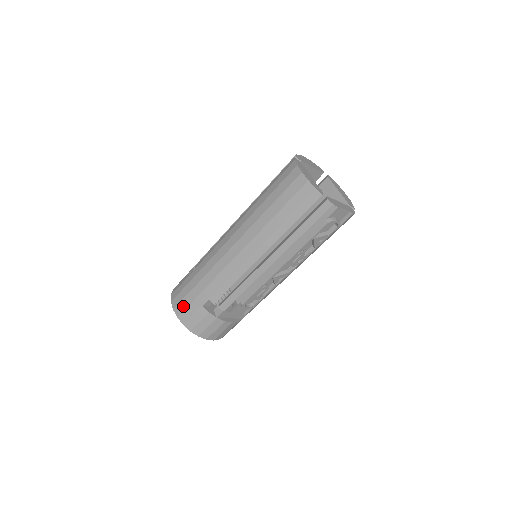
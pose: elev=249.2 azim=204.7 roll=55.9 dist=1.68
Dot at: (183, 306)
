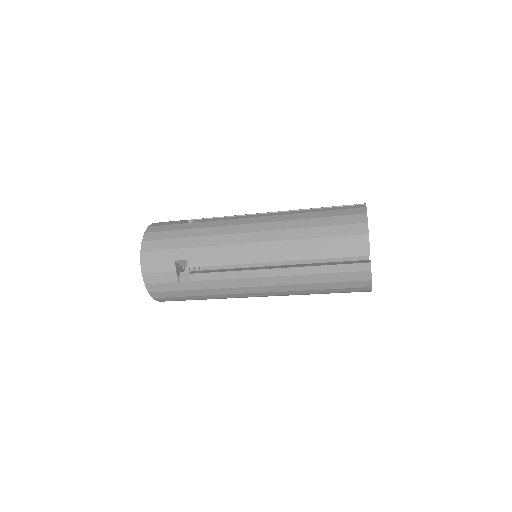
Dot at: (169, 300)
